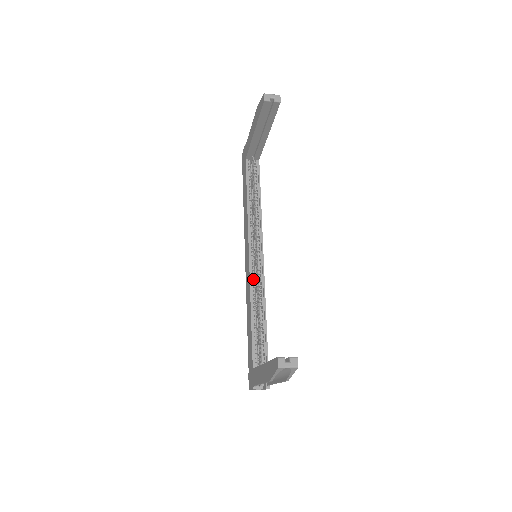
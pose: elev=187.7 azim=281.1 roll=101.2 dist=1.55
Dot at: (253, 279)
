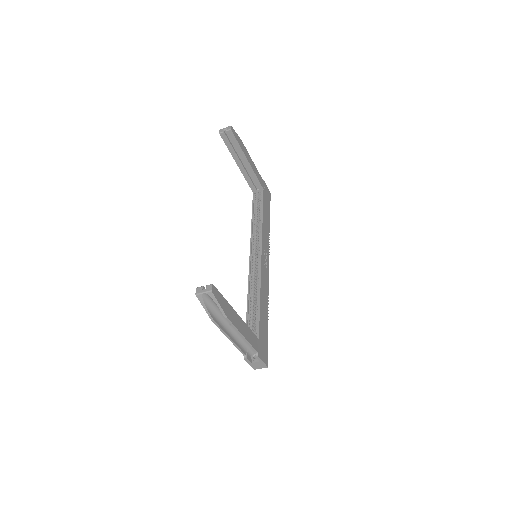
Dot at: (253, 274)
